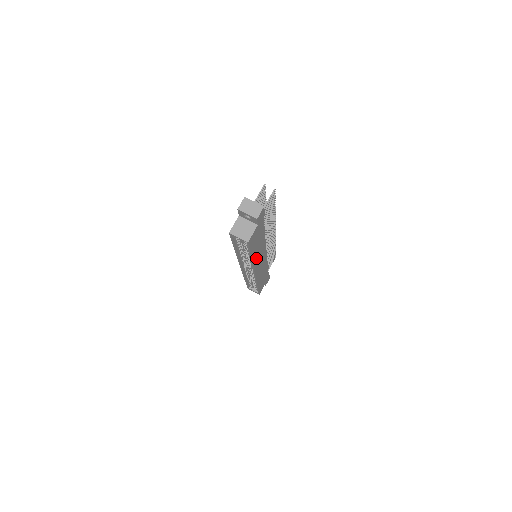
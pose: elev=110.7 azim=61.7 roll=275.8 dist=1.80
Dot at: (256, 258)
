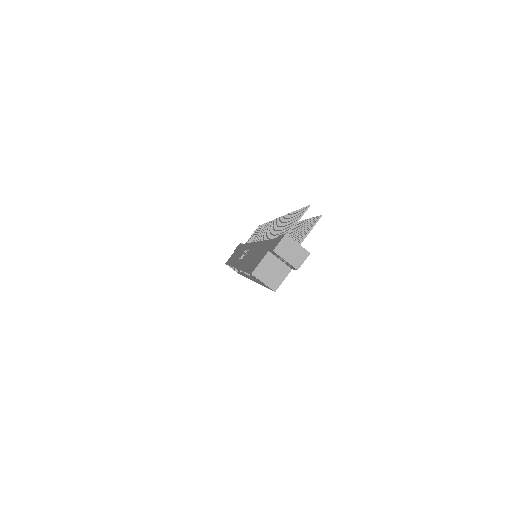
Dot at: occluded
